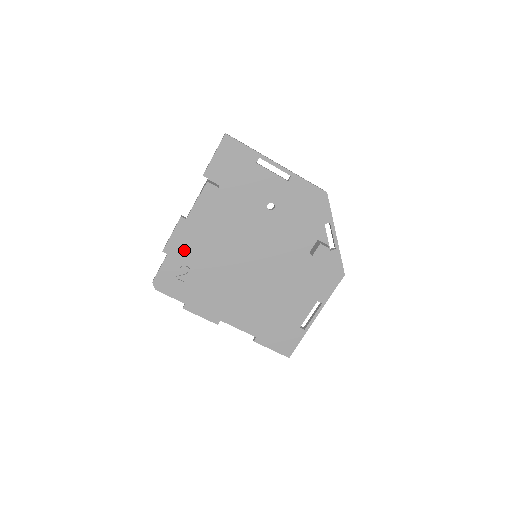
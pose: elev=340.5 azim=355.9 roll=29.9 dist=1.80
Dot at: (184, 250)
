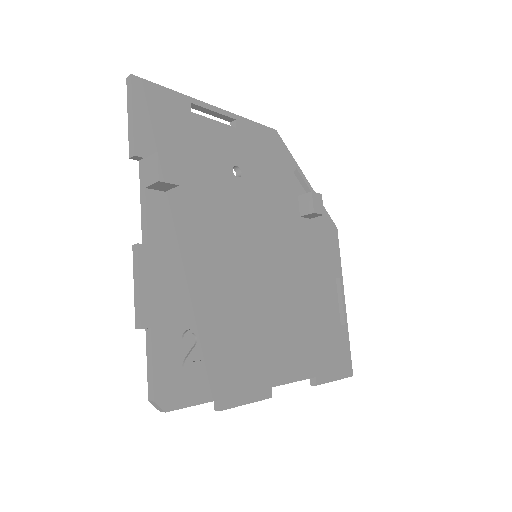
Dot at: (171, 303)
